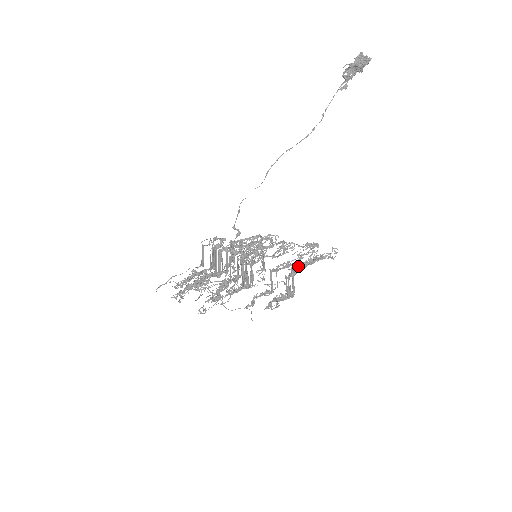
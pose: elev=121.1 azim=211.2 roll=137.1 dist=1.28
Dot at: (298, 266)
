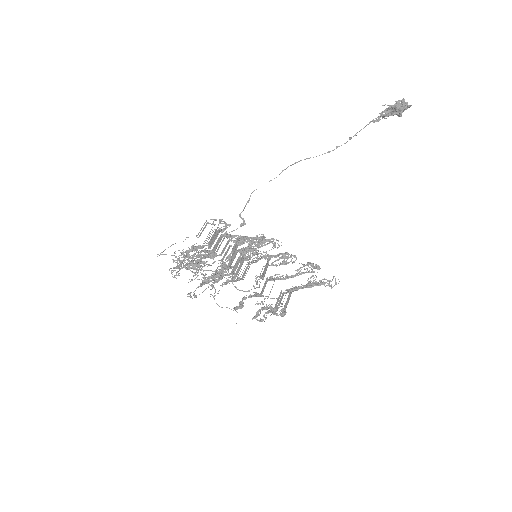
Dot at: occluded
